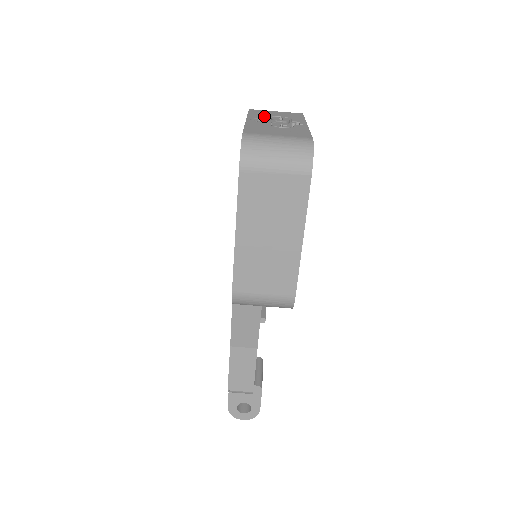
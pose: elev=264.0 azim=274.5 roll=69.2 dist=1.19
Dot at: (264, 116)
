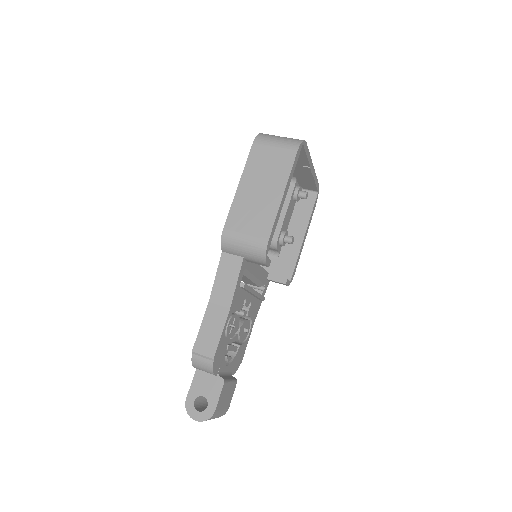
Dot at: occluded
